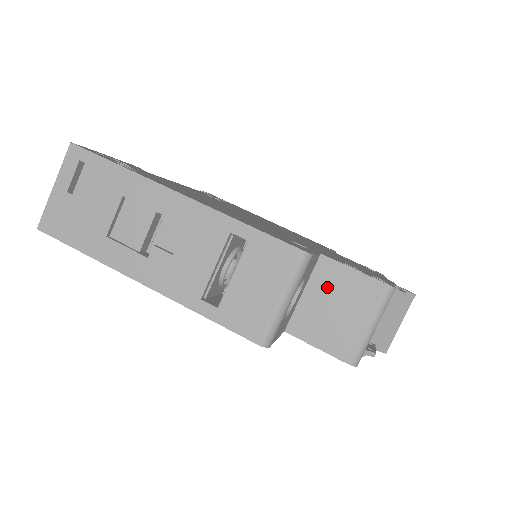
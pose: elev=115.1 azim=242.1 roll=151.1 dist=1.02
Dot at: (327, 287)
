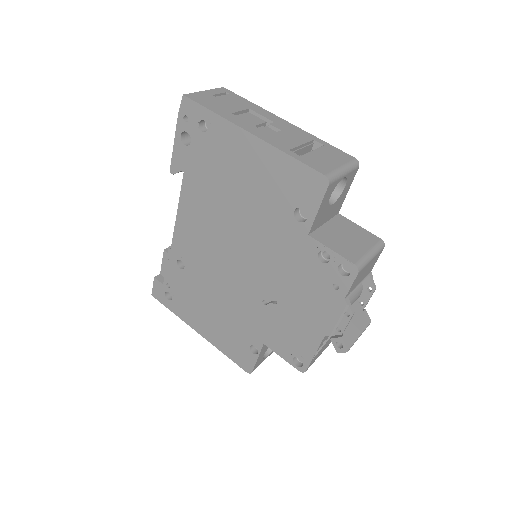
Dot at: (341, 227)
